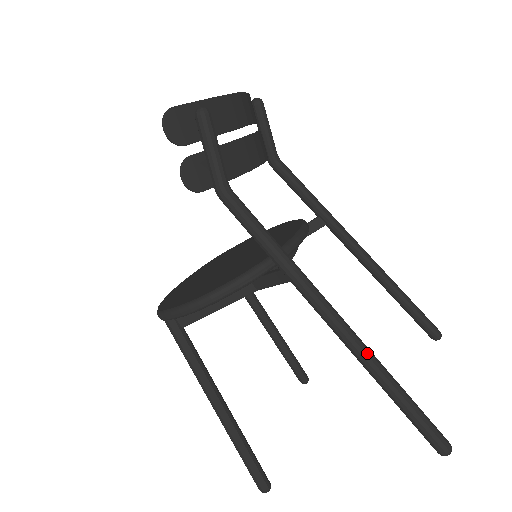
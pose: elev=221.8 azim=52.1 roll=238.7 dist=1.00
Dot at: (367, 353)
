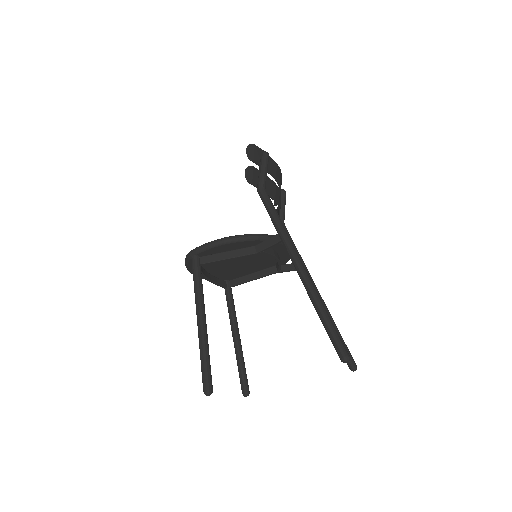
Dot at: (313, 286)
